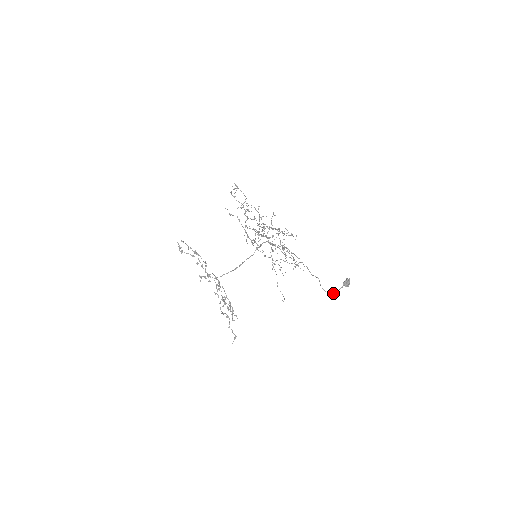
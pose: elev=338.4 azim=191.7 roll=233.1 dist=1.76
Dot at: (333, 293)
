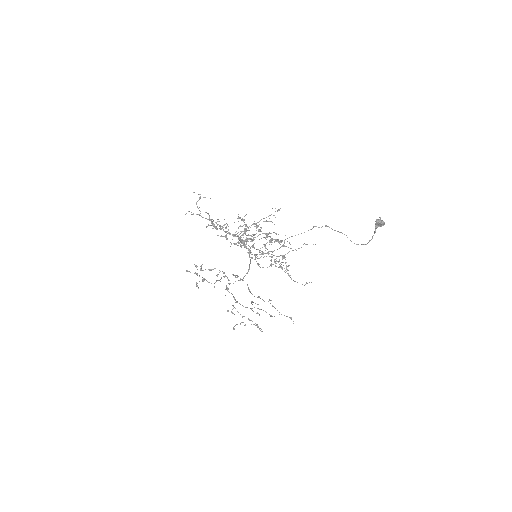
Dot at: occluded
